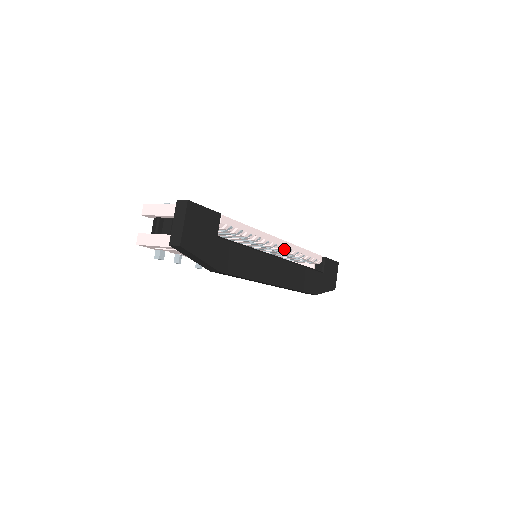
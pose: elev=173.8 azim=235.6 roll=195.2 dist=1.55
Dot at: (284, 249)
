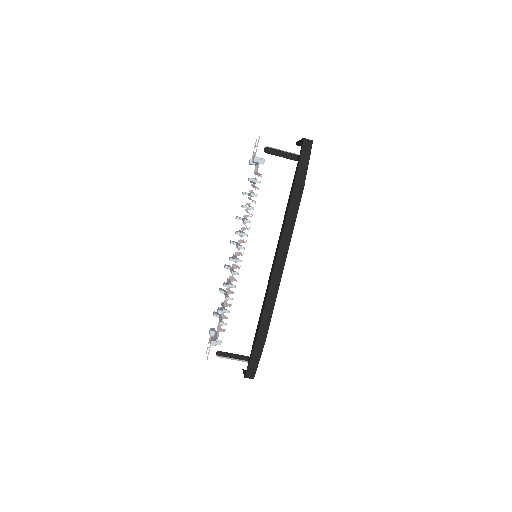
Dot at: occluded
